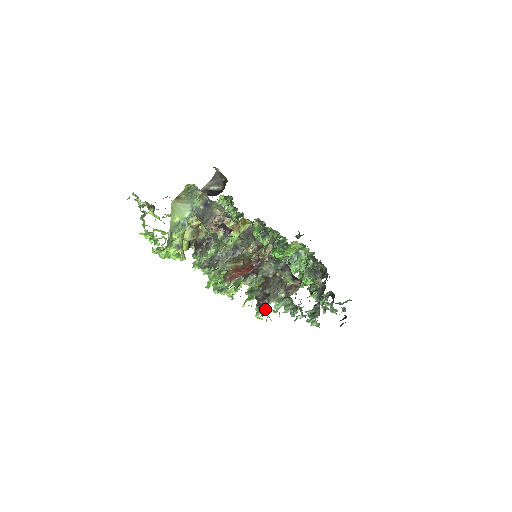
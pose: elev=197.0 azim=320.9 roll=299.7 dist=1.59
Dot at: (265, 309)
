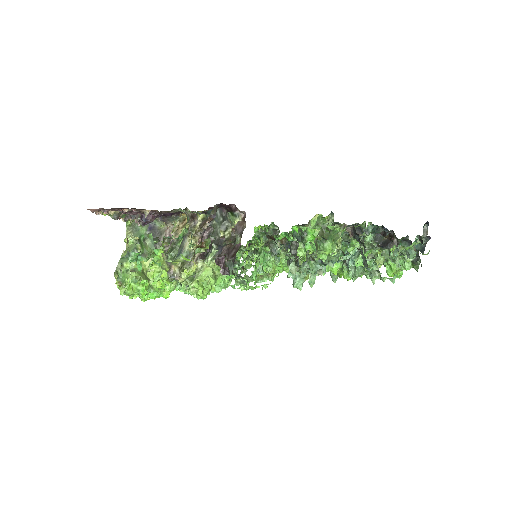
Dot at: (228, 268)
